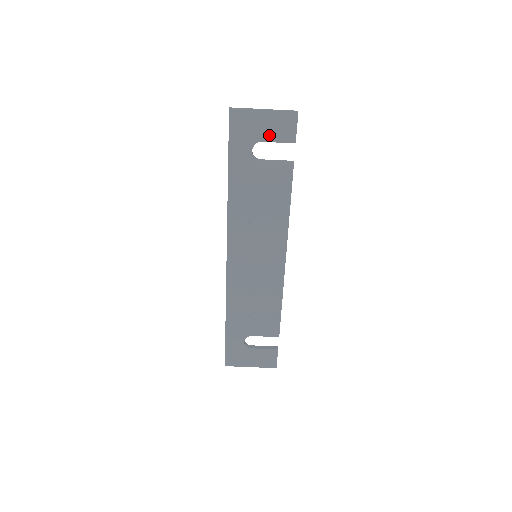
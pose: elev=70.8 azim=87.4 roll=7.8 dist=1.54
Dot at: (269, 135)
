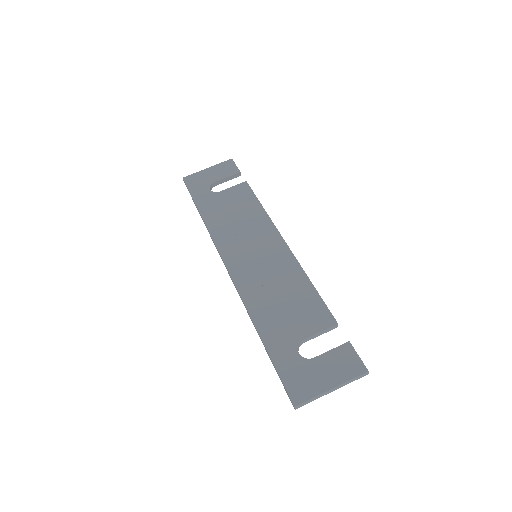
Dot at: (218, 177)
